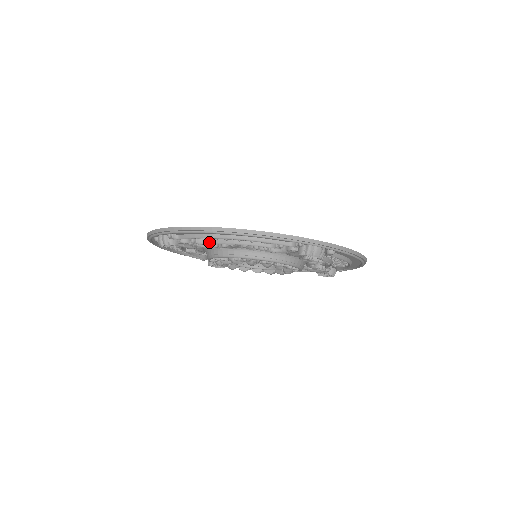
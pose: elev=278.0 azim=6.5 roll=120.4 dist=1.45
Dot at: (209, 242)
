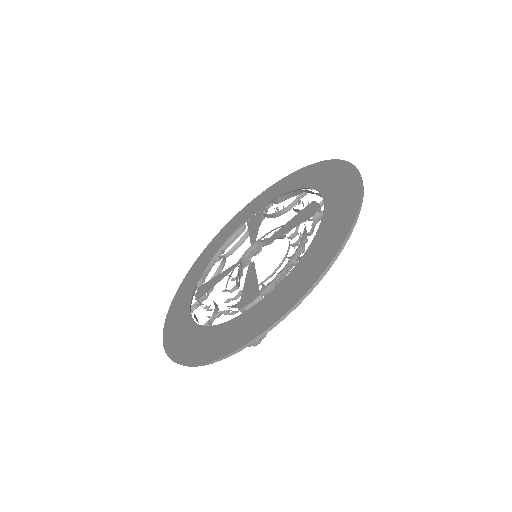
Dot at: occluded
